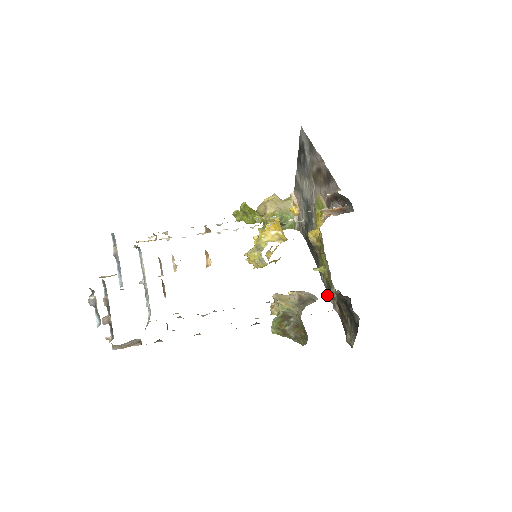
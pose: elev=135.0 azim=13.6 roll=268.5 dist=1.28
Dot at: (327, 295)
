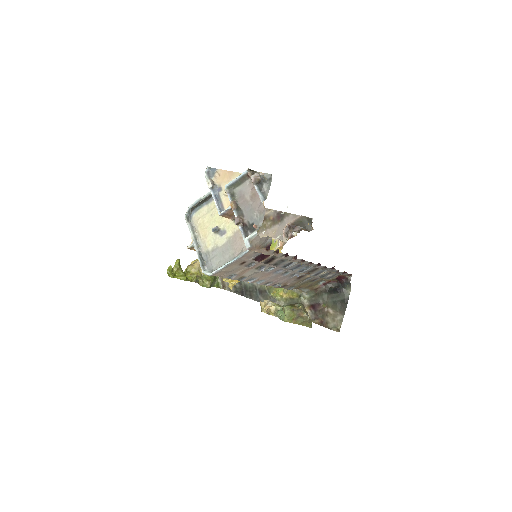
Dot at: occluded
